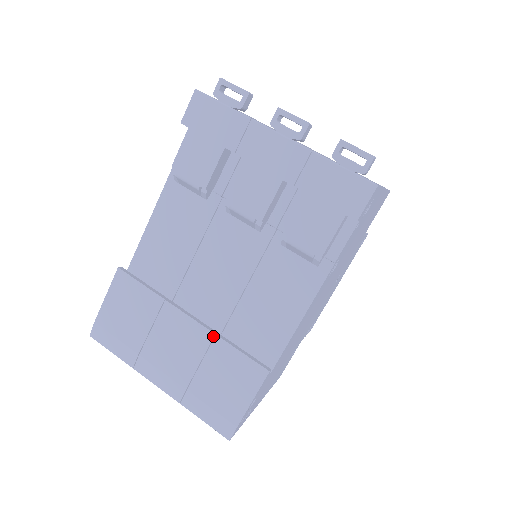
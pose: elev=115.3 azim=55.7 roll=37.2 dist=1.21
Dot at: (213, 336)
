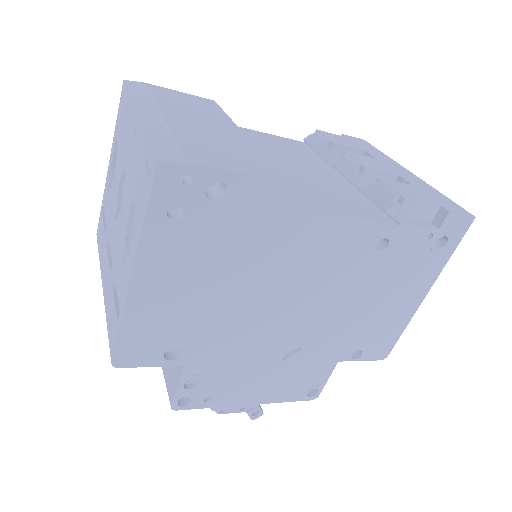
Dot at: (252, 146)
